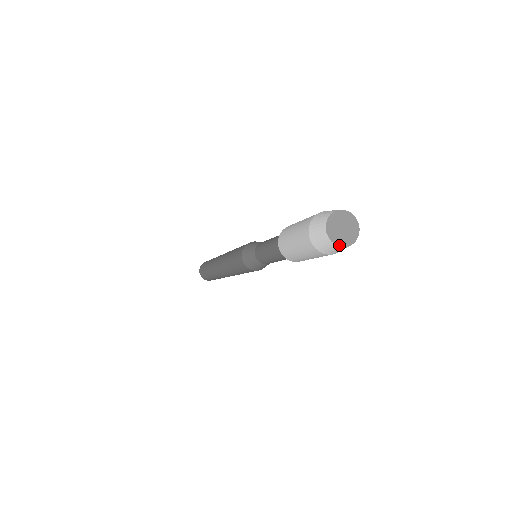
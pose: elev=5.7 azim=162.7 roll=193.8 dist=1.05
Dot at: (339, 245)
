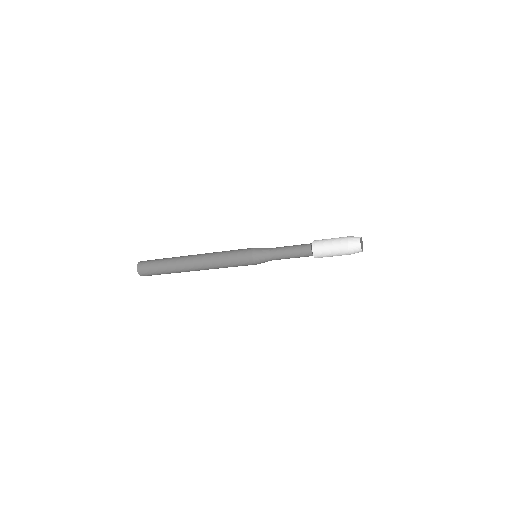
Dot at: (361, 246)
